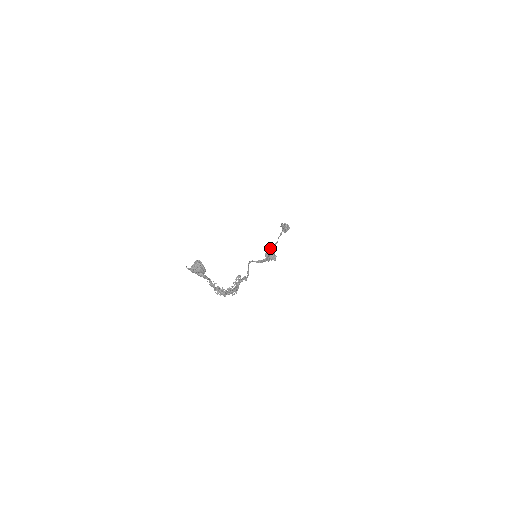
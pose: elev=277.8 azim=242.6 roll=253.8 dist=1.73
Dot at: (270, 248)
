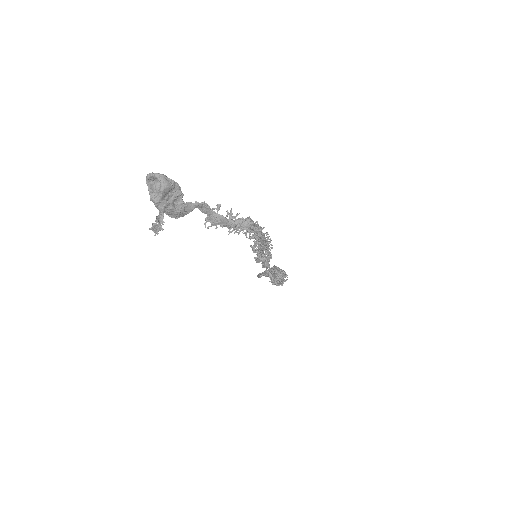
Dot at: occluded
